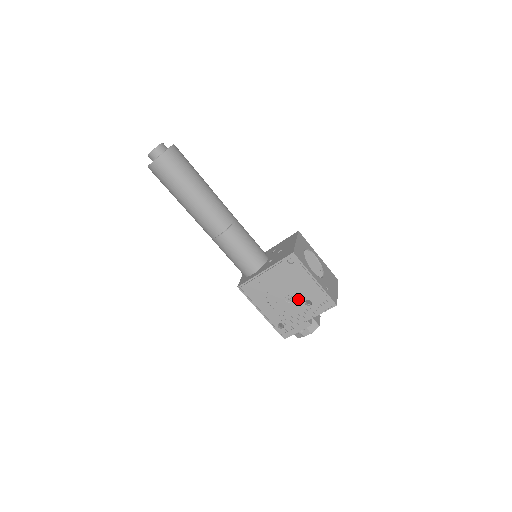
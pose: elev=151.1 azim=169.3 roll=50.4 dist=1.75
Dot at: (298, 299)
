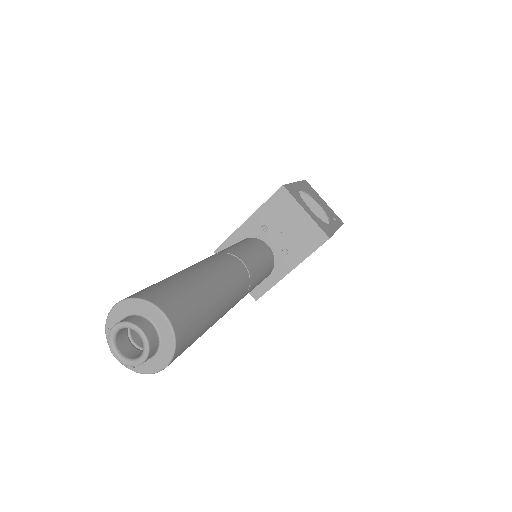
Dot at: occluded
